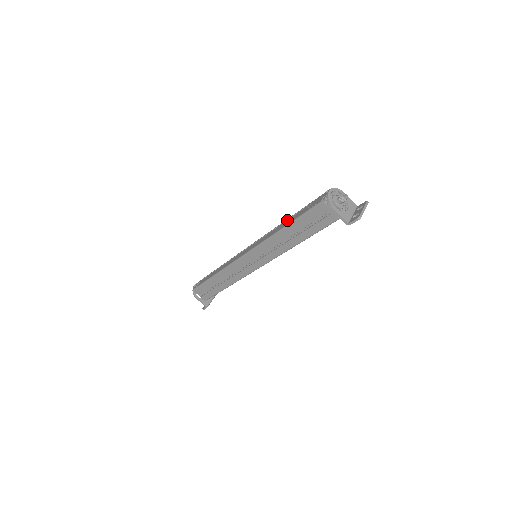
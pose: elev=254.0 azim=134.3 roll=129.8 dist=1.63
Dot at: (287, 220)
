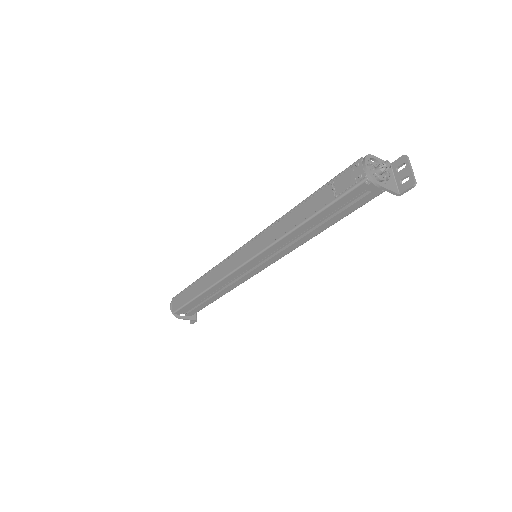
Dot at: (296, 209)
